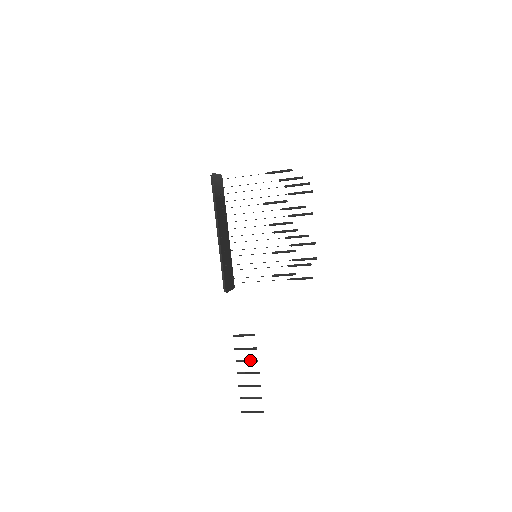
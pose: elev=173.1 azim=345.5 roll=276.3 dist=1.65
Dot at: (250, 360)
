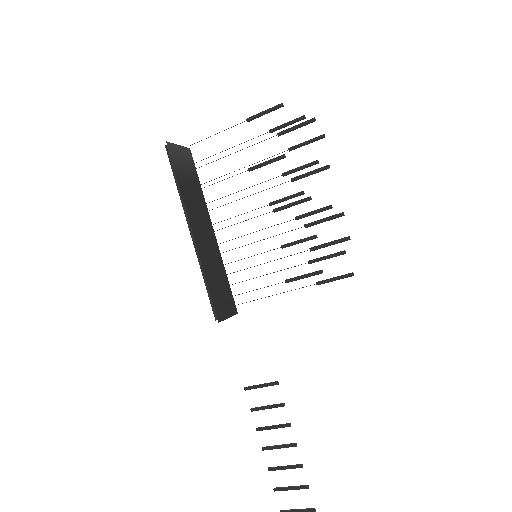
Dot at: (278, 425)
